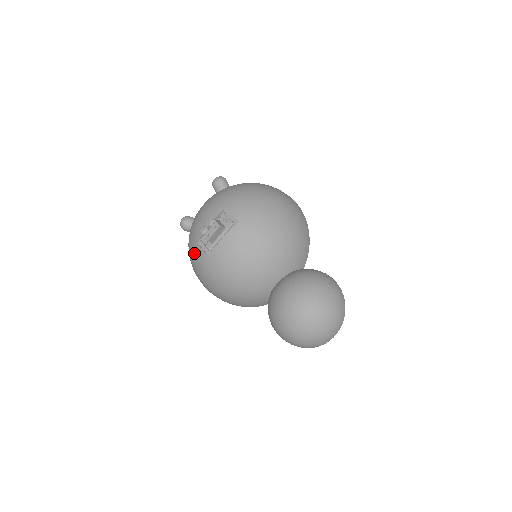
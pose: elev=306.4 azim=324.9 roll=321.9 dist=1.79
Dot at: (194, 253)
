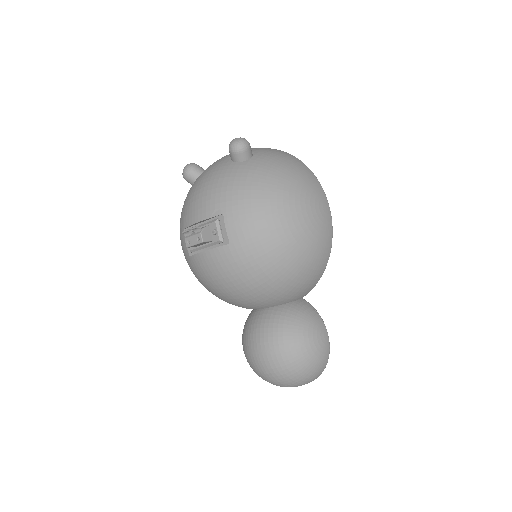
Dot at: (180, 233)
